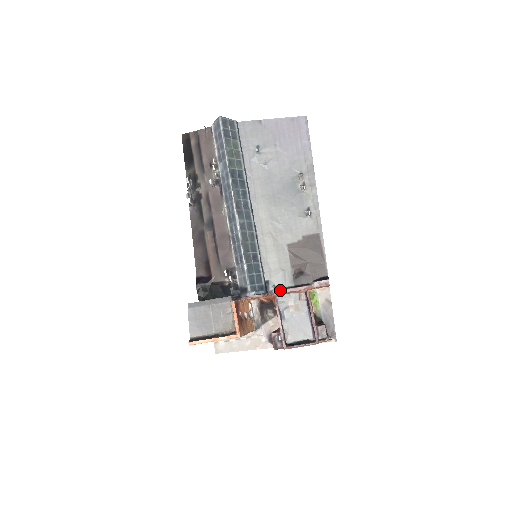
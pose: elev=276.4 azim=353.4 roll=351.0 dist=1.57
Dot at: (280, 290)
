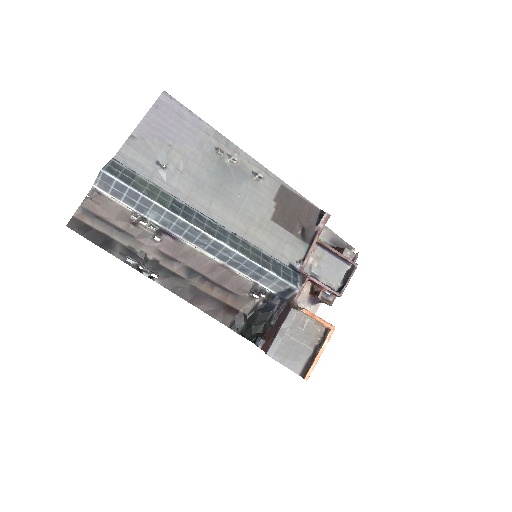
Dot at: (305, 260)
